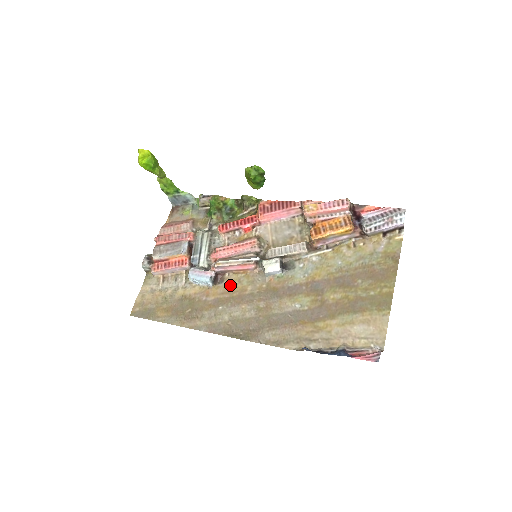
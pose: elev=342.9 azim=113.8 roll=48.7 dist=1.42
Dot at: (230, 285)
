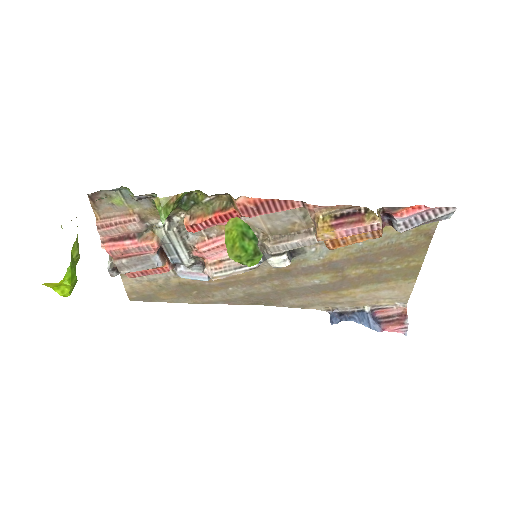
Dot at: occluded
